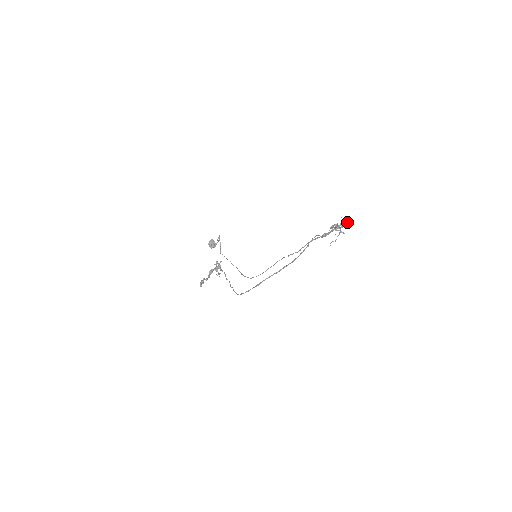
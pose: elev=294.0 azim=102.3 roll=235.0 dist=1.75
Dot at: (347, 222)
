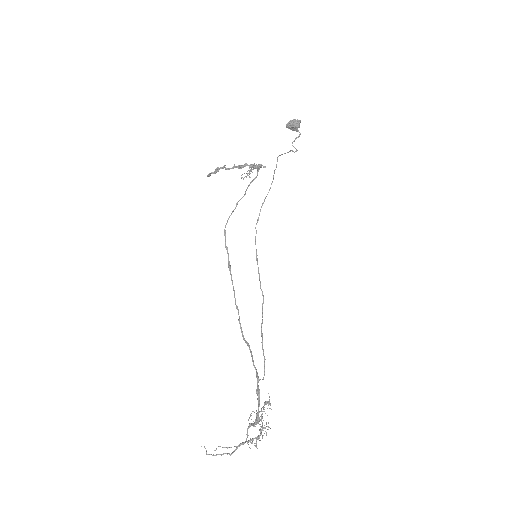
Dot at: (258, 438)
